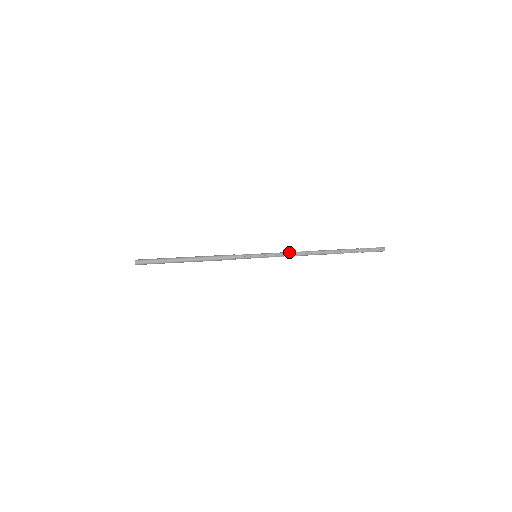
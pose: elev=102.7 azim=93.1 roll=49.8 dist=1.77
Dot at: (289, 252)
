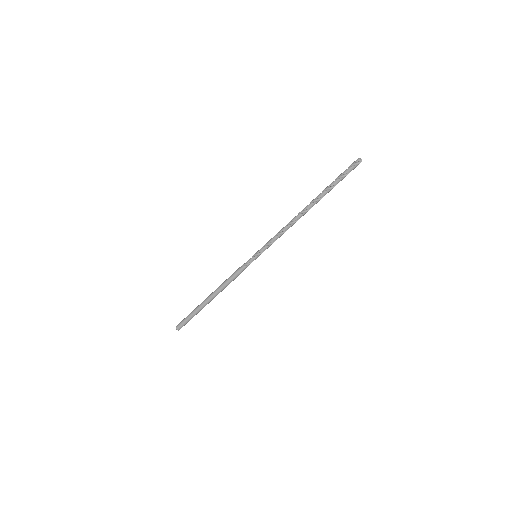
Dot at: (279, 233)
